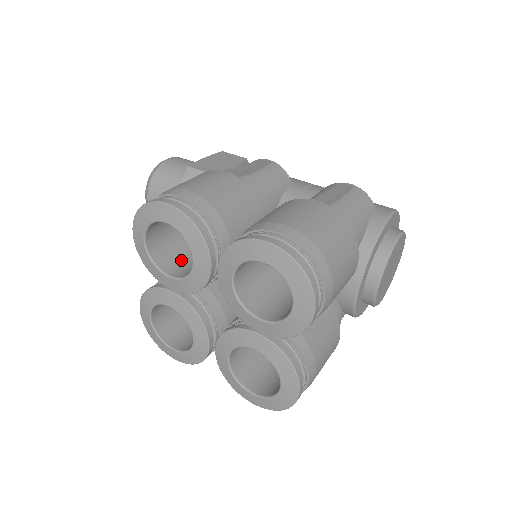
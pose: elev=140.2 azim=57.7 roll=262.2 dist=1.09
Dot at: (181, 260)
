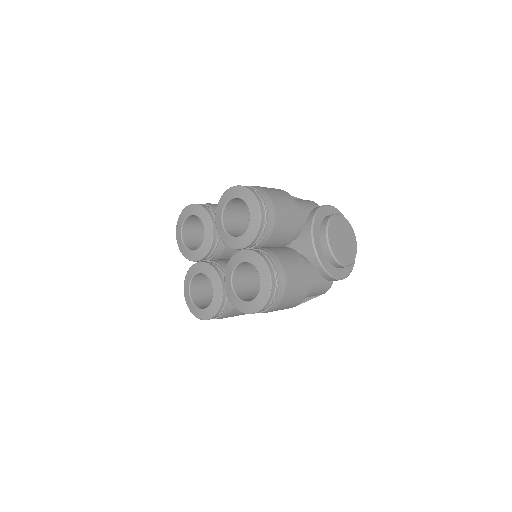
Dot at: occluded
